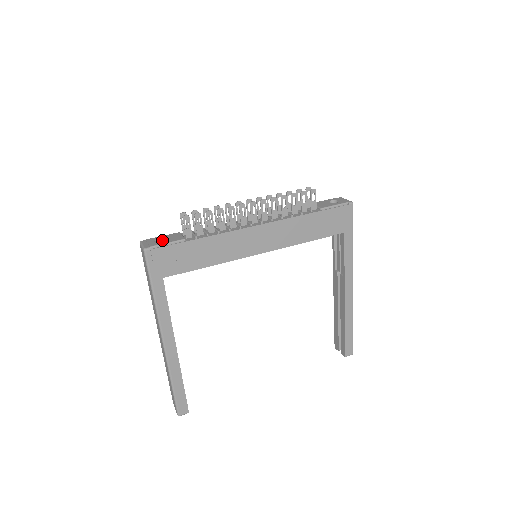
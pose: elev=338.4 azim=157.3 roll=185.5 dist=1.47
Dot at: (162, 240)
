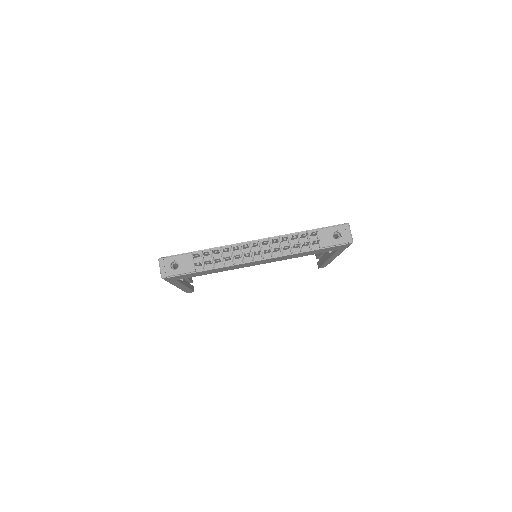
Dot at: (177, 262)
